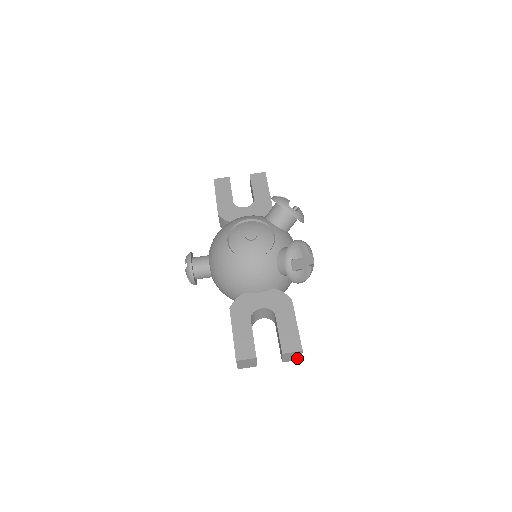
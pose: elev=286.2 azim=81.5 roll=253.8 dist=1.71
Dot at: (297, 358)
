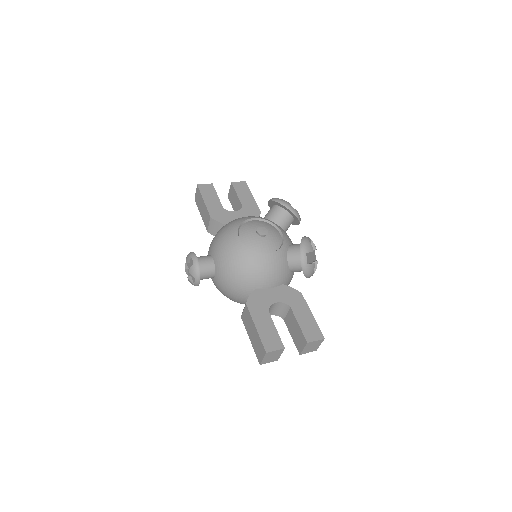
Dot at: (314, 349)
